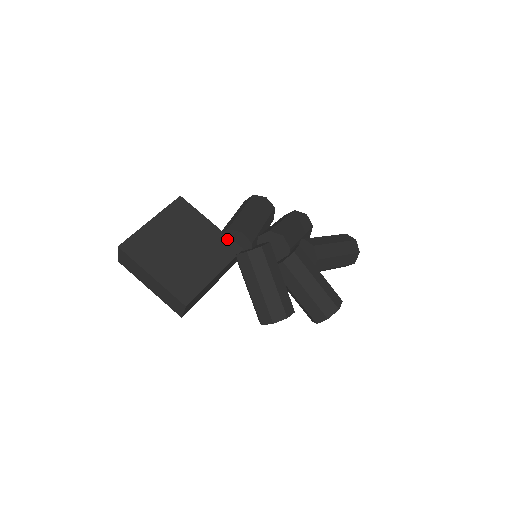
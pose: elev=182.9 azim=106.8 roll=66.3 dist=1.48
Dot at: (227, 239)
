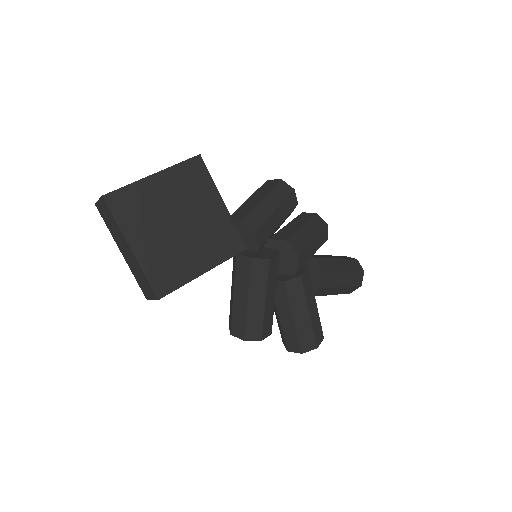
Dot at: (234, 230)
